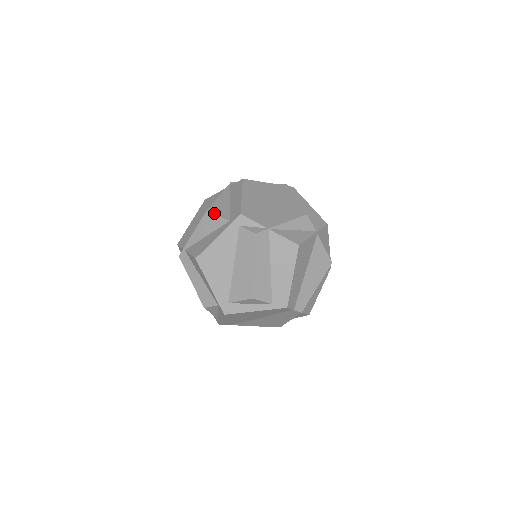
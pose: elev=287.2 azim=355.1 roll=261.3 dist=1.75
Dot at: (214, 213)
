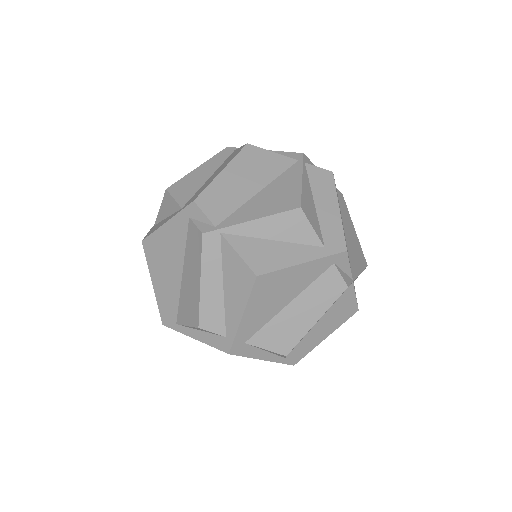
Dot at: (309, 220)
